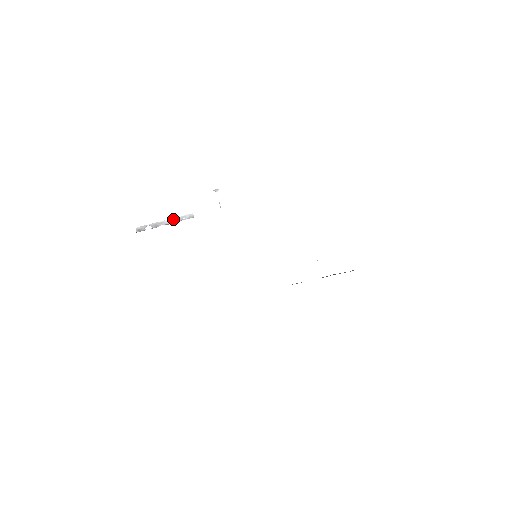
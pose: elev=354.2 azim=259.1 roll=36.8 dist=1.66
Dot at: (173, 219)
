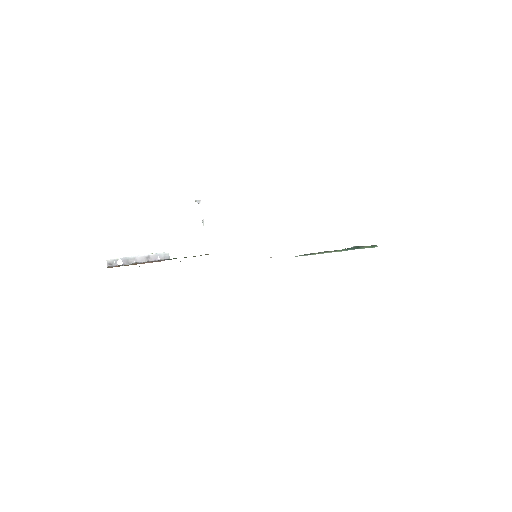
Dot at: (146, 256)
